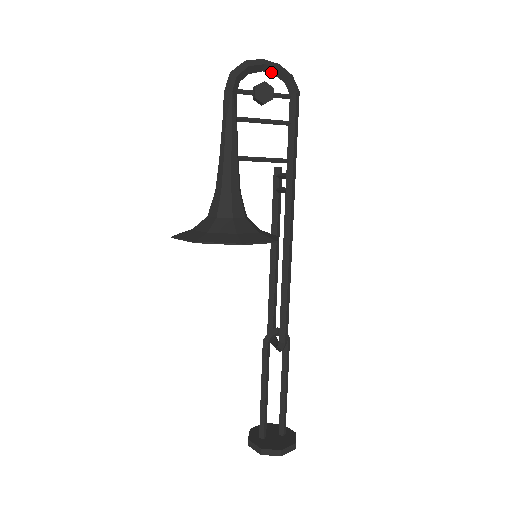
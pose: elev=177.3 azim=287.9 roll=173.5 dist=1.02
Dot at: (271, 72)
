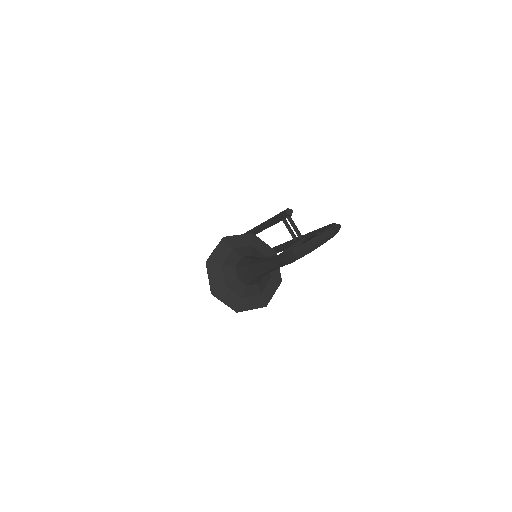
Dot at: occluded
